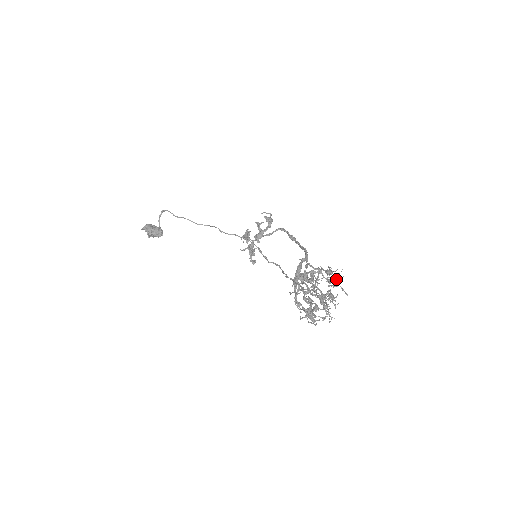
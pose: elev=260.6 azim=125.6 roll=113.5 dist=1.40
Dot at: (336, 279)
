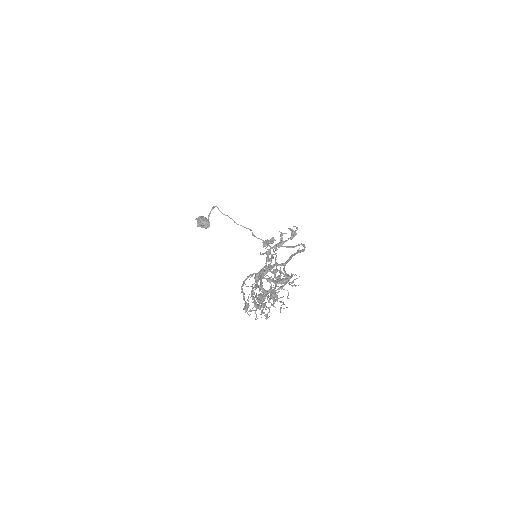
Dot at: (284, 281)
